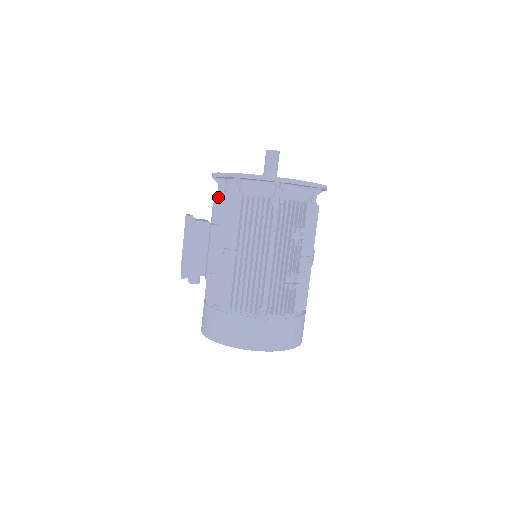
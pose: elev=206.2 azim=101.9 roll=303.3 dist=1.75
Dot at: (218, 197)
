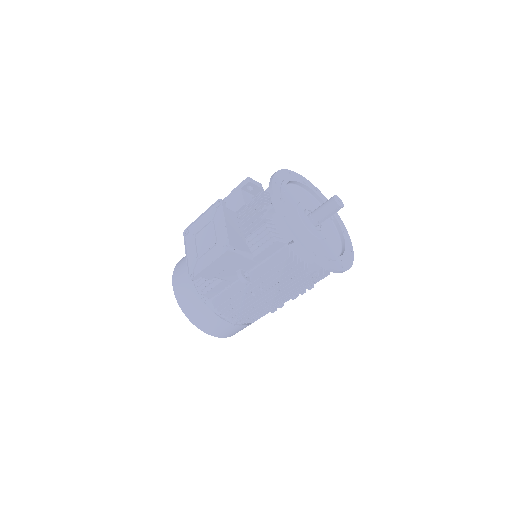
Dot at: (264, 224)
